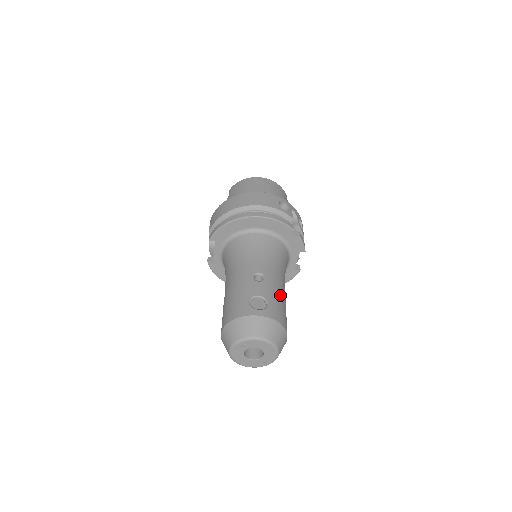
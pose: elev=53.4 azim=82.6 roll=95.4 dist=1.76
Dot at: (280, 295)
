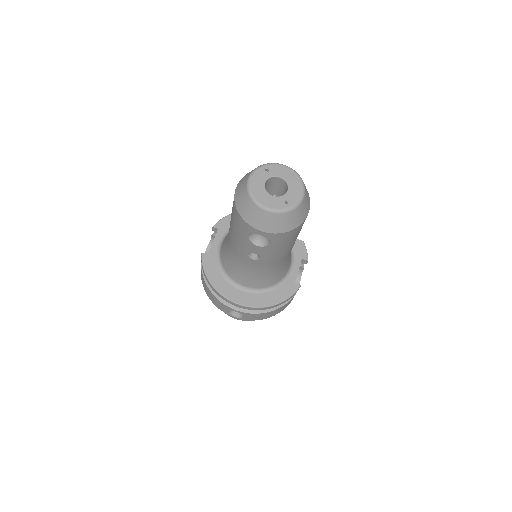
Dot at: occluded
